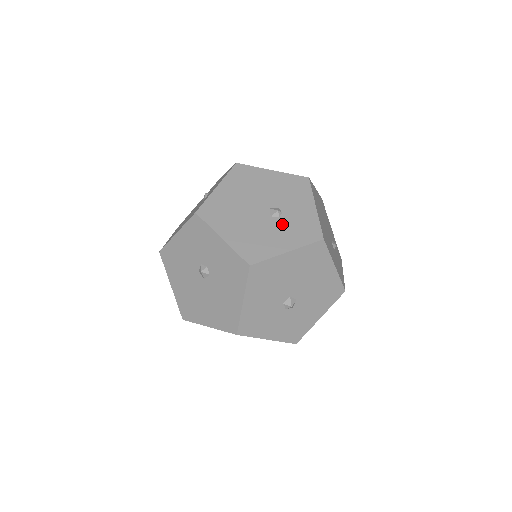
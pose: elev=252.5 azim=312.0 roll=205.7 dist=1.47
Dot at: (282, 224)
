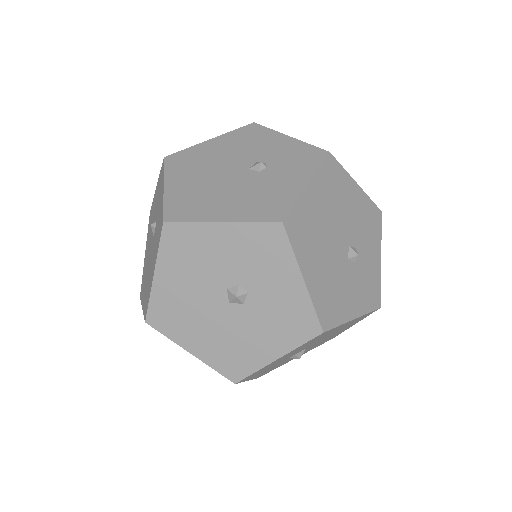
Dot at: (355, 275)
